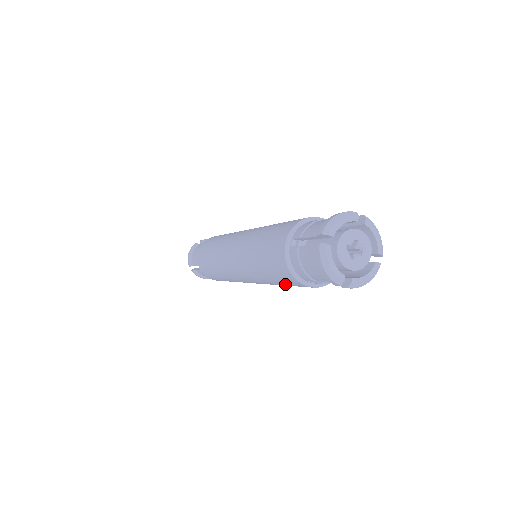
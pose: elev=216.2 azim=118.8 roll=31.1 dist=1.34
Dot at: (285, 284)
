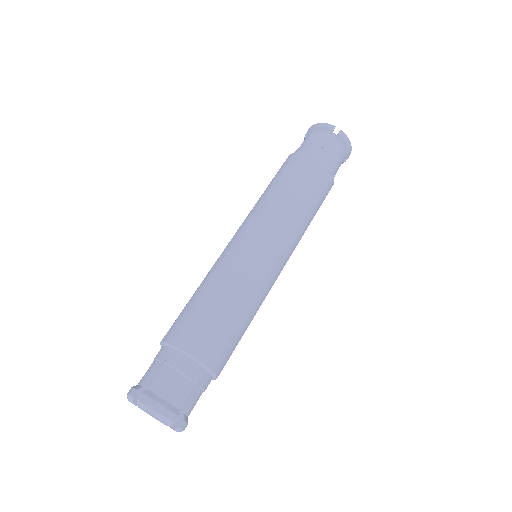
Dot at: (302, 180)
